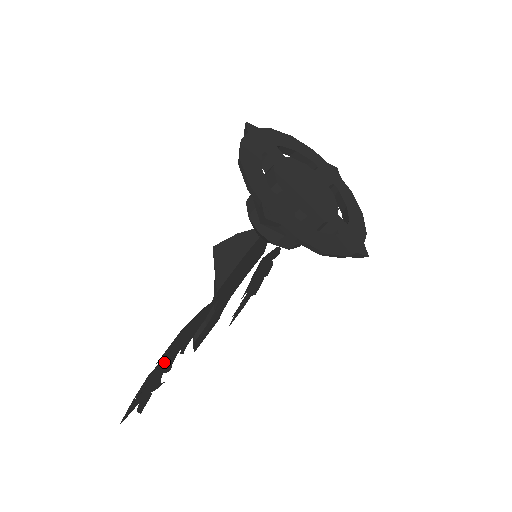
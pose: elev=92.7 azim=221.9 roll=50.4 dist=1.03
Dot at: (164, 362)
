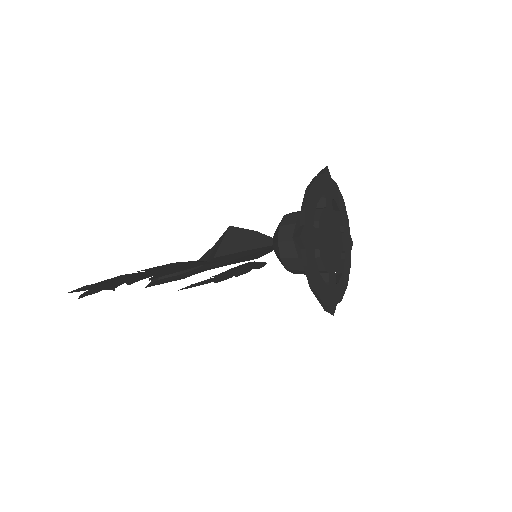
Dot at: (139, 275)
